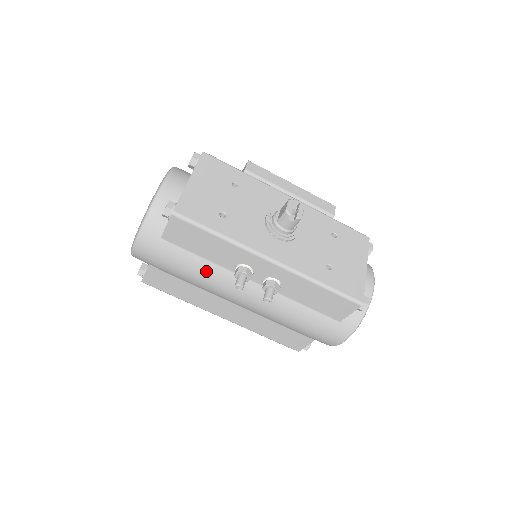
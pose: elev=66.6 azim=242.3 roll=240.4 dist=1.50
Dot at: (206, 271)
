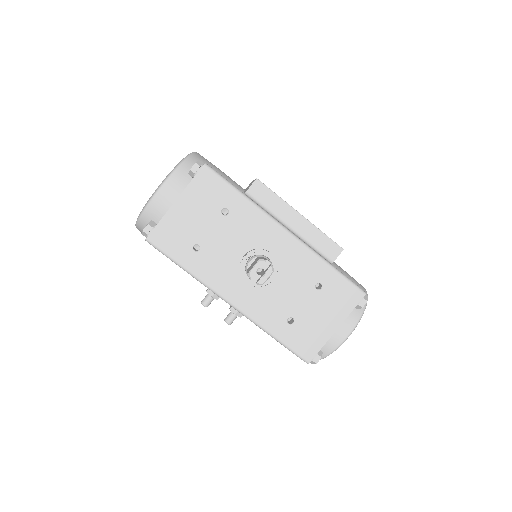
Dot at: occluded
